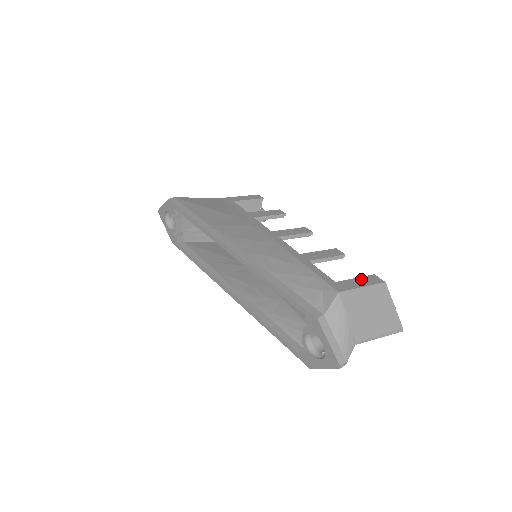
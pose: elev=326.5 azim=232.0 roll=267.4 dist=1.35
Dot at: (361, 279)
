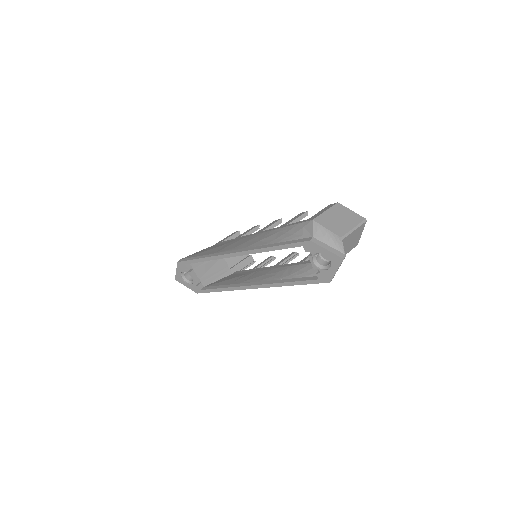
Dot at: (323, 210)
